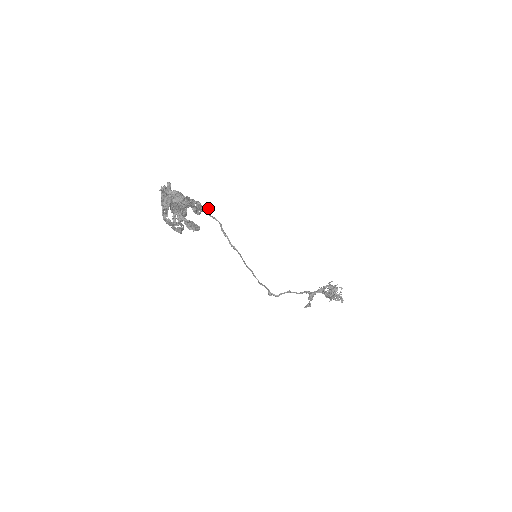
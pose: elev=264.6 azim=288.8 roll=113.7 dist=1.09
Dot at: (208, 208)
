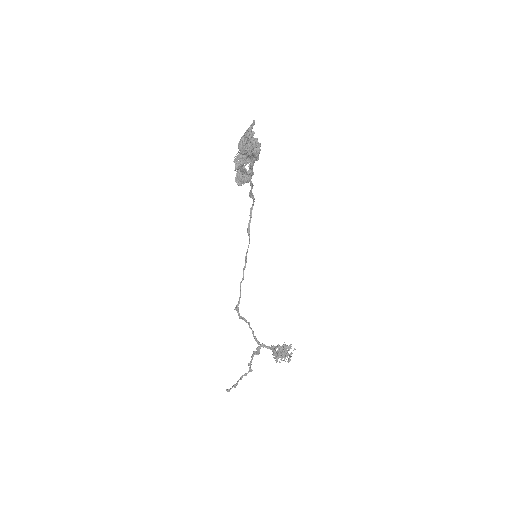
Dot at: (252, 187)
